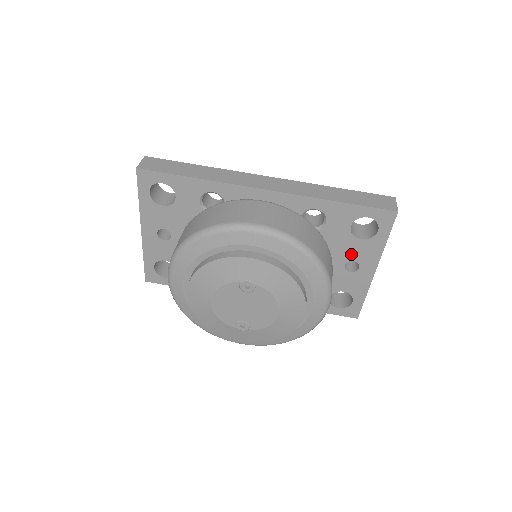
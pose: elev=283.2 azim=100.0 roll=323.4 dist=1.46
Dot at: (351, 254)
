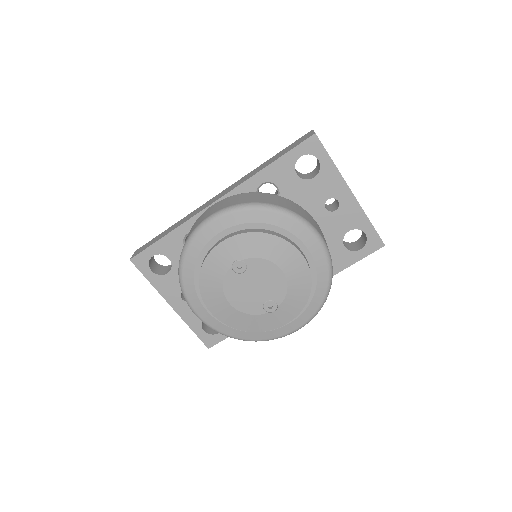
Dot at: (320, 195)
